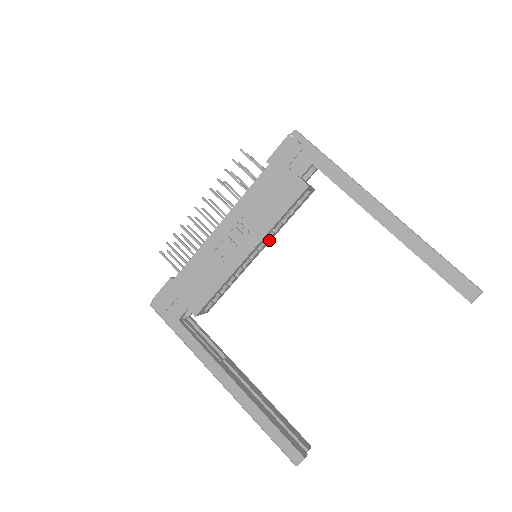
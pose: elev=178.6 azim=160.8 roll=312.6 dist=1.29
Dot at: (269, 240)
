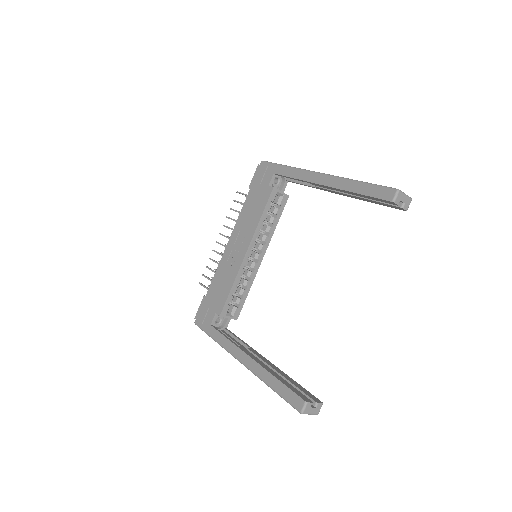
Dot at: (266, 244)
